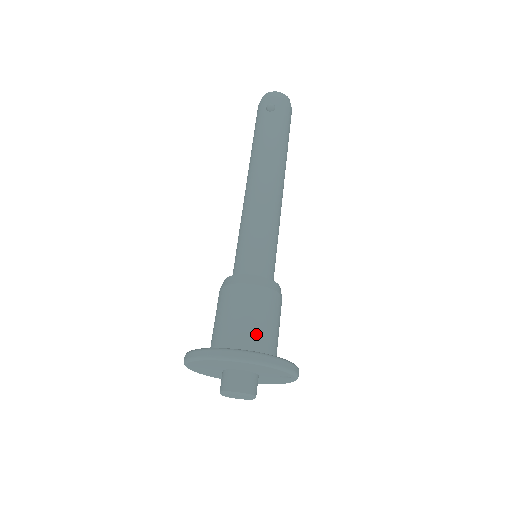
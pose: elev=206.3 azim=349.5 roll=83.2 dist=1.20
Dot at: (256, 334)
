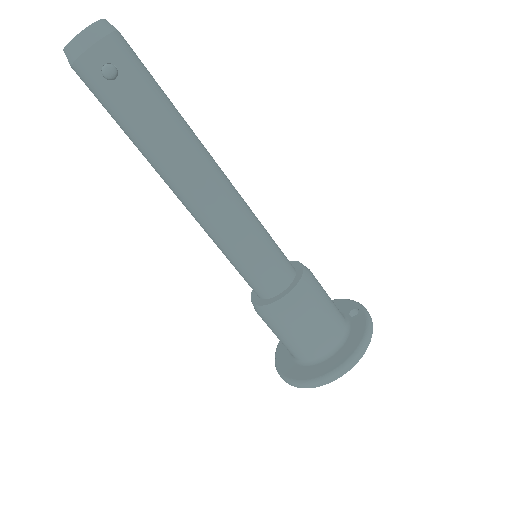
Dot at: (331, 329)
